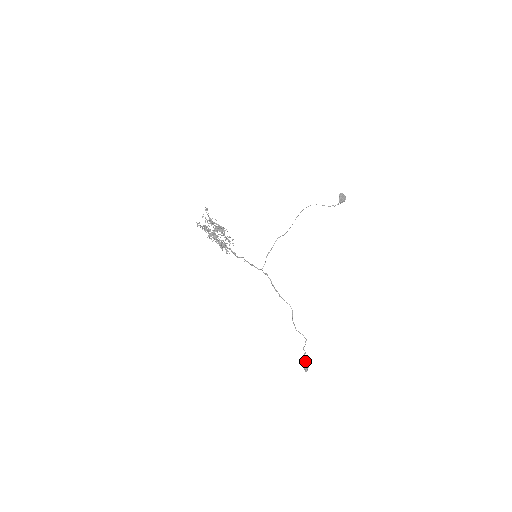
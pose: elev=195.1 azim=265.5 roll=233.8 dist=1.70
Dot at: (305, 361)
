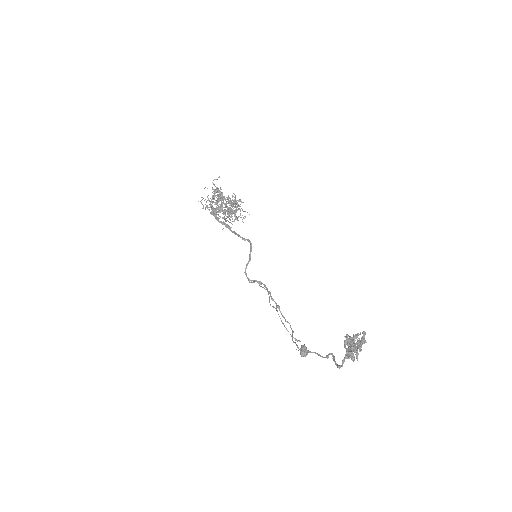
Dot at: (355, 335)
